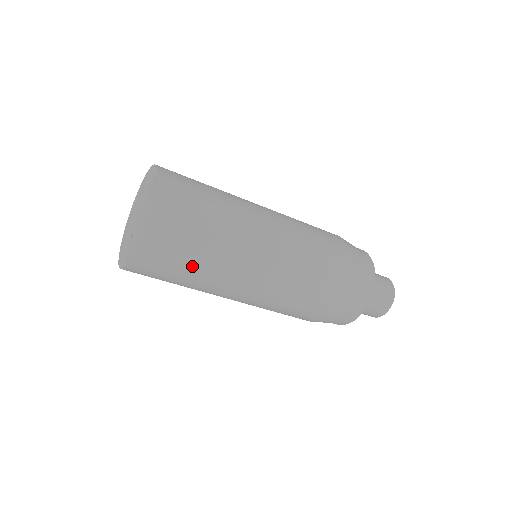
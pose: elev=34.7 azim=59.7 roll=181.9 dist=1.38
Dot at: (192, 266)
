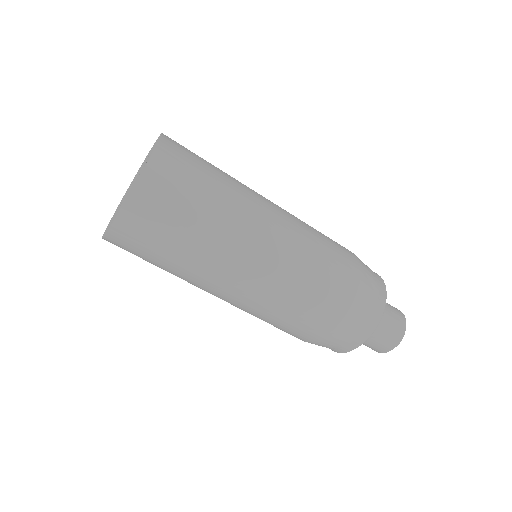
Dot at: (176, 251)
